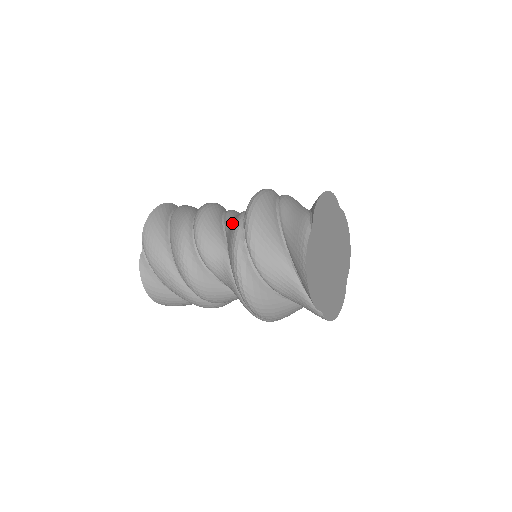
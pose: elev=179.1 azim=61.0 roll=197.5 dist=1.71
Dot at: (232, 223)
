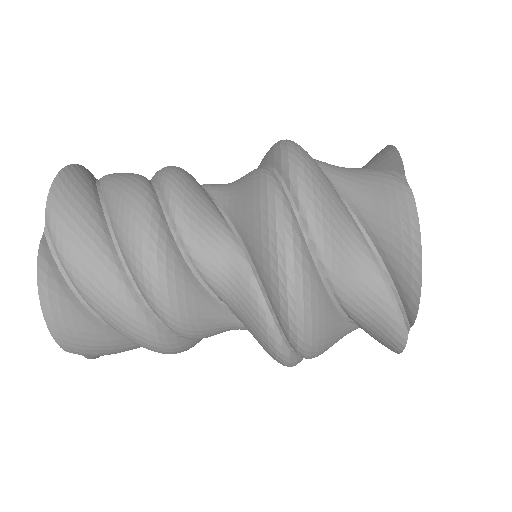
Dot at: (240, 184)
